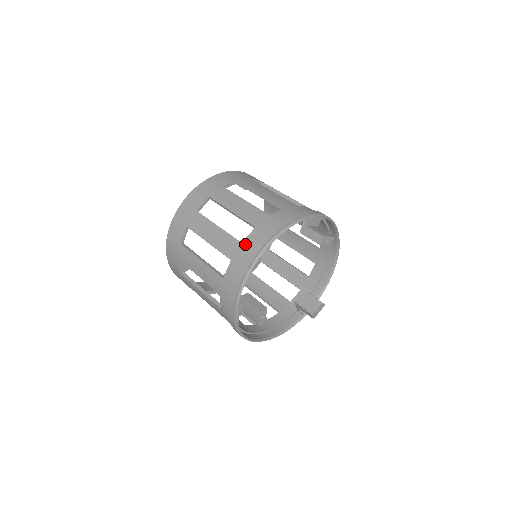
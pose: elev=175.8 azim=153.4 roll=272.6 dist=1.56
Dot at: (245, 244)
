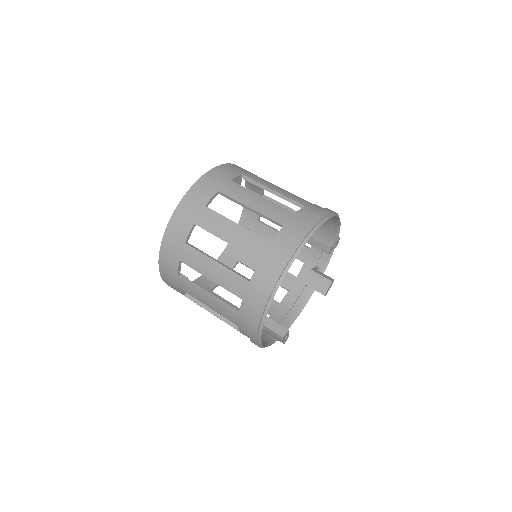
Dot at: (253, 283)
